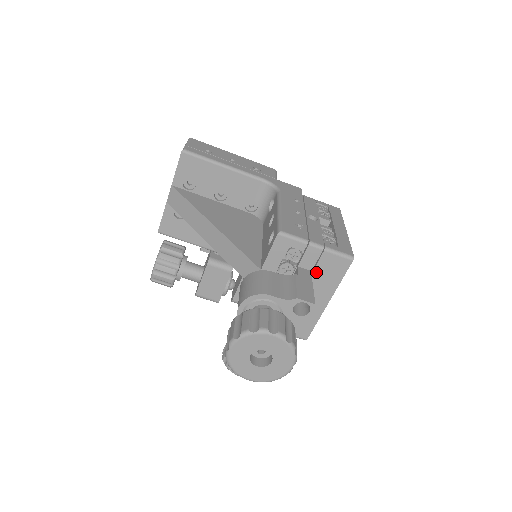
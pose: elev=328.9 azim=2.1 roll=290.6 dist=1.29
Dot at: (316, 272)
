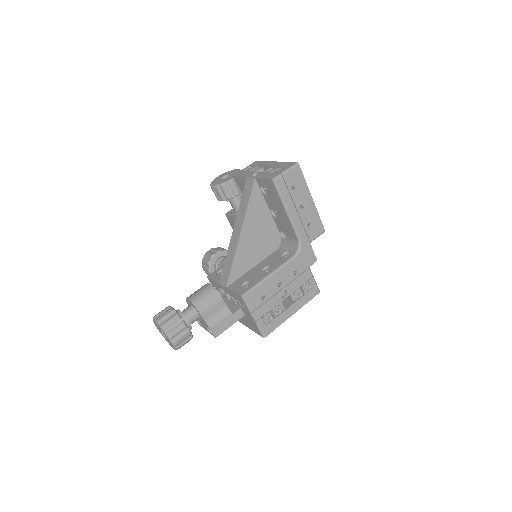
Dot at: (247, 318)
